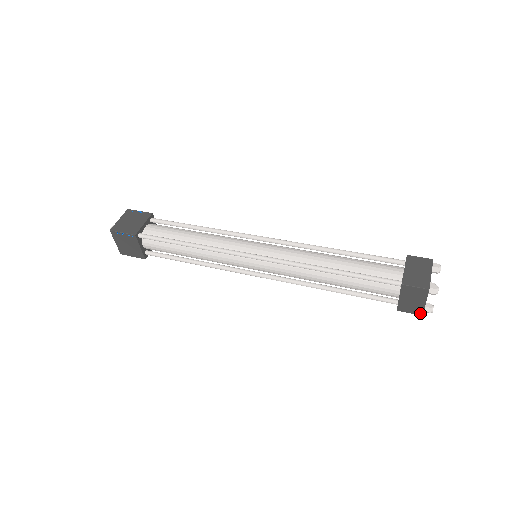
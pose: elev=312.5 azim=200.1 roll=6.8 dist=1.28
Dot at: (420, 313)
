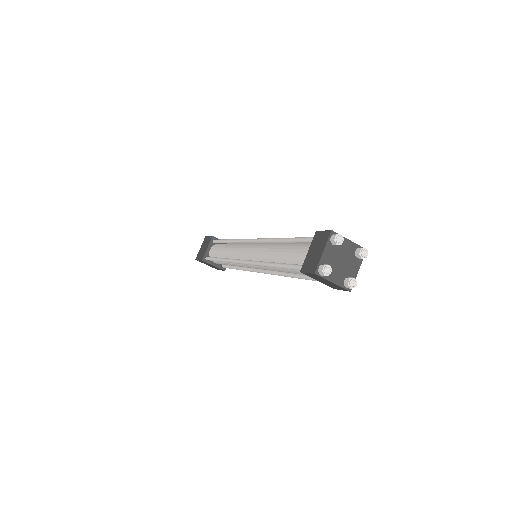
Dot at: (346, 290)
